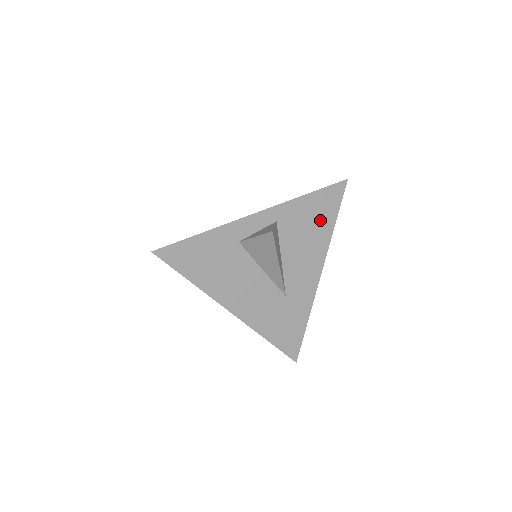
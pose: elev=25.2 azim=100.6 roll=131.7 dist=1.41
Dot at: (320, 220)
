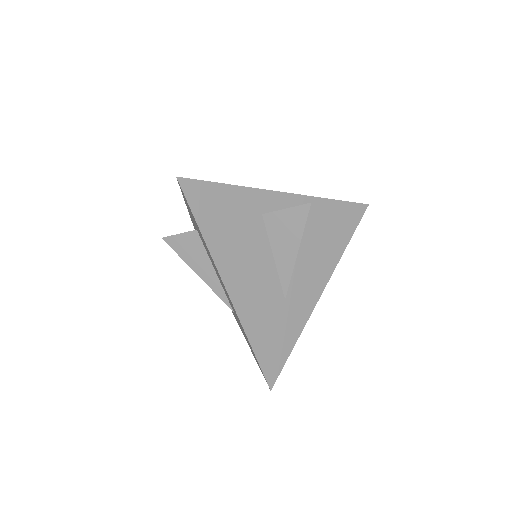
Dot at: (337, 232)
